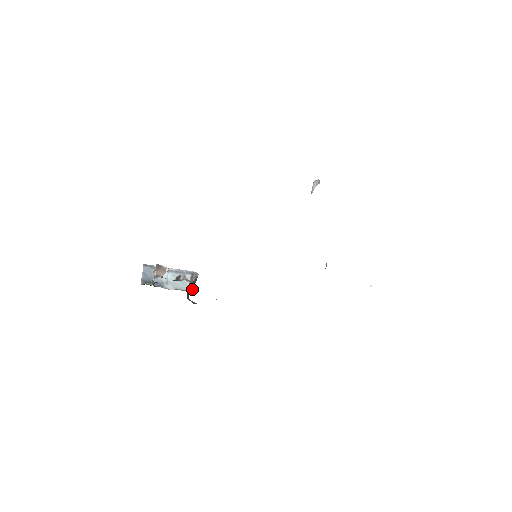
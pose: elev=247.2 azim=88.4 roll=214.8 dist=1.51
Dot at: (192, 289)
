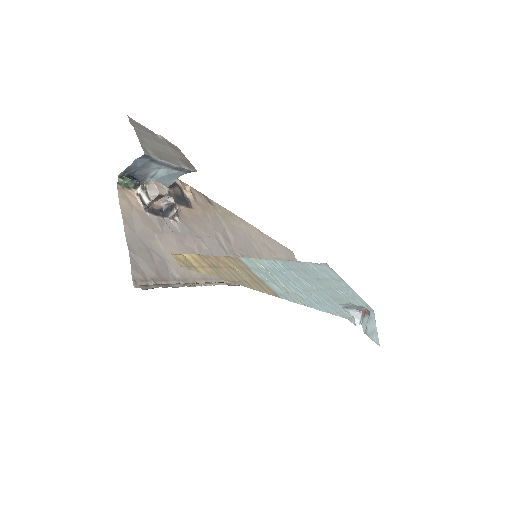
Dot at: occluded
